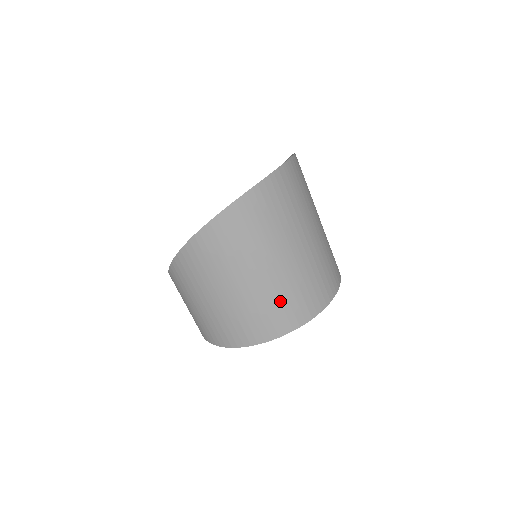
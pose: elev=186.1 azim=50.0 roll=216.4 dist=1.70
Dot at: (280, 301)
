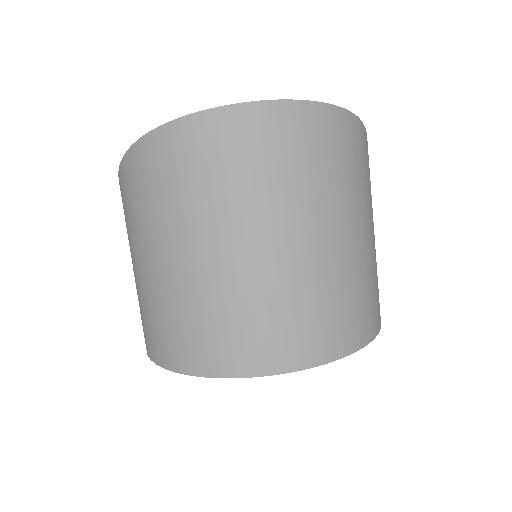
Dot at: (181, 317)
